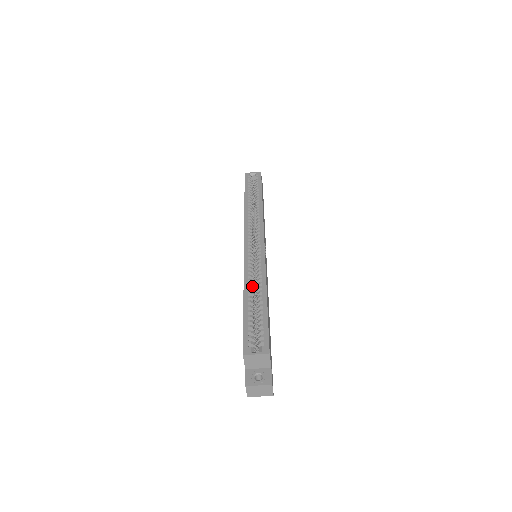
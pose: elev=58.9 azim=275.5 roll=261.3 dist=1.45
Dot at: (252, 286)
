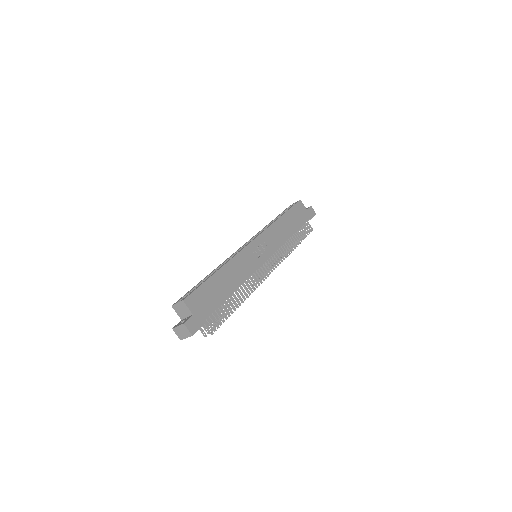
Dot at: occluded
